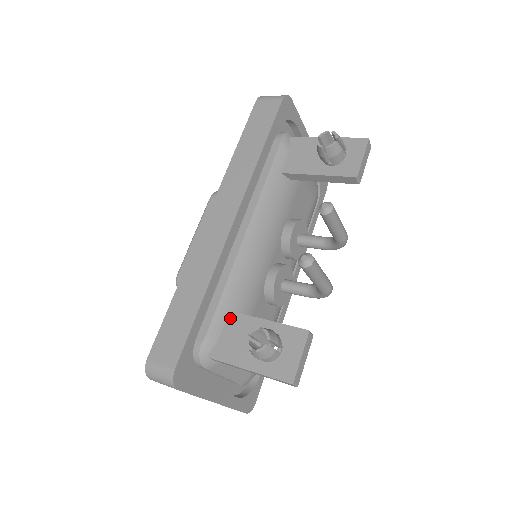
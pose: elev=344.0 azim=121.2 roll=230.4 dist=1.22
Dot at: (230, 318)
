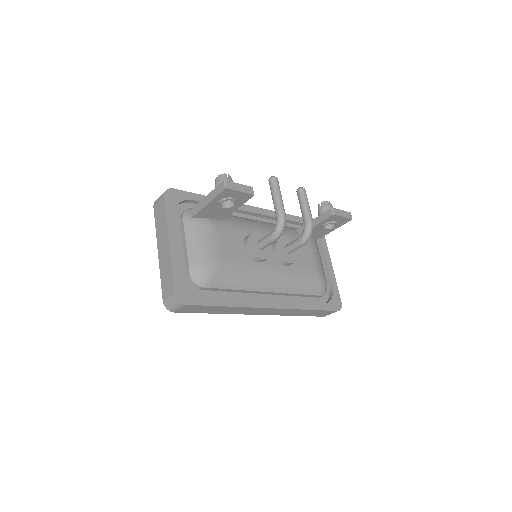
Dot at: occluded
